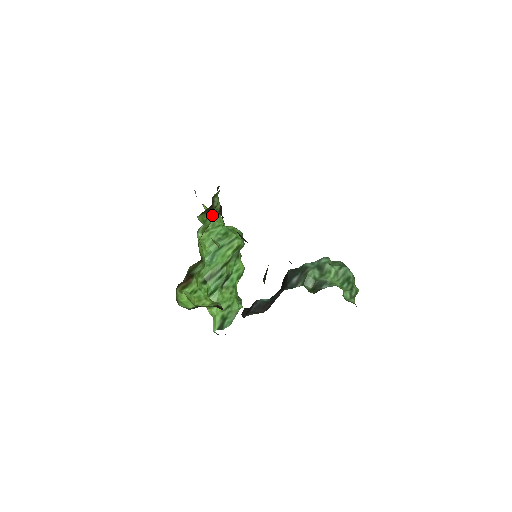
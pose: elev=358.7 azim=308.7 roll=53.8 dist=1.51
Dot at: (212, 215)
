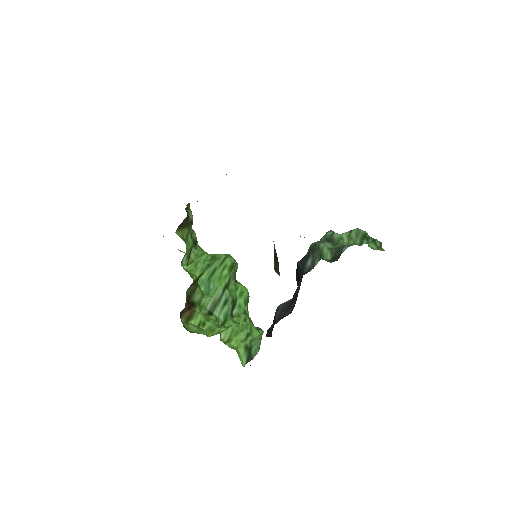
Dot at: occluded
